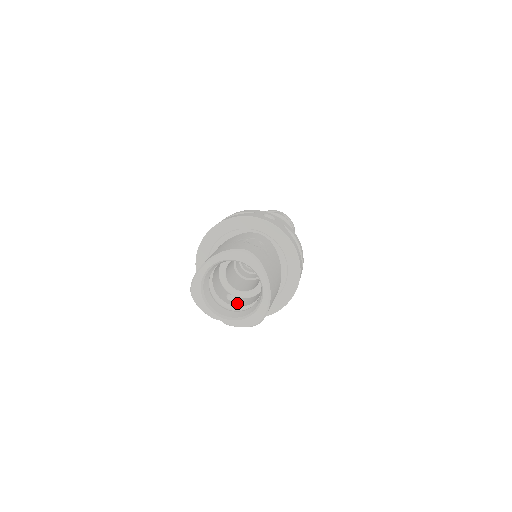
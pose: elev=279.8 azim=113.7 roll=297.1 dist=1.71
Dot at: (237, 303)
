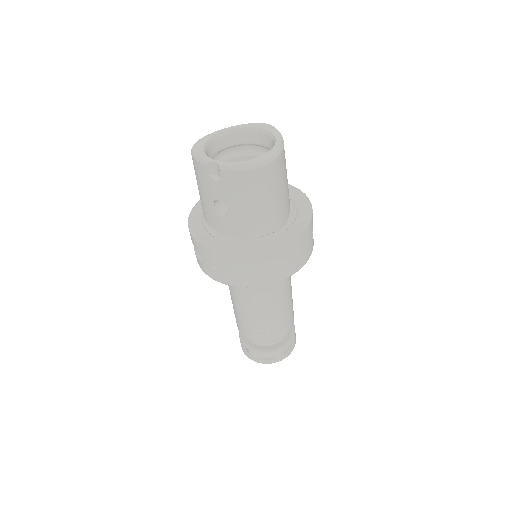
Dot at: occluded
